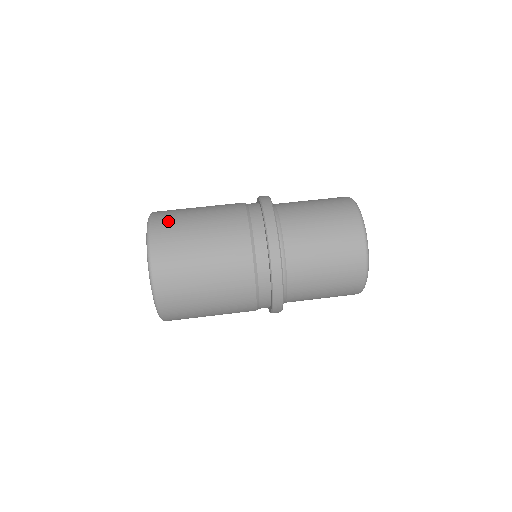
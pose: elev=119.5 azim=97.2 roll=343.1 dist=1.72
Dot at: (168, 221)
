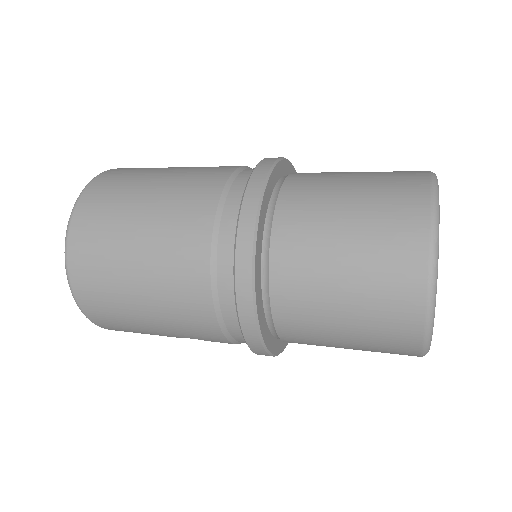
Dot at: occluded
